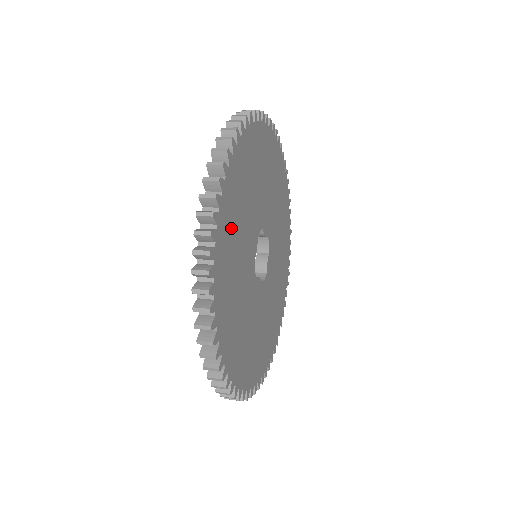
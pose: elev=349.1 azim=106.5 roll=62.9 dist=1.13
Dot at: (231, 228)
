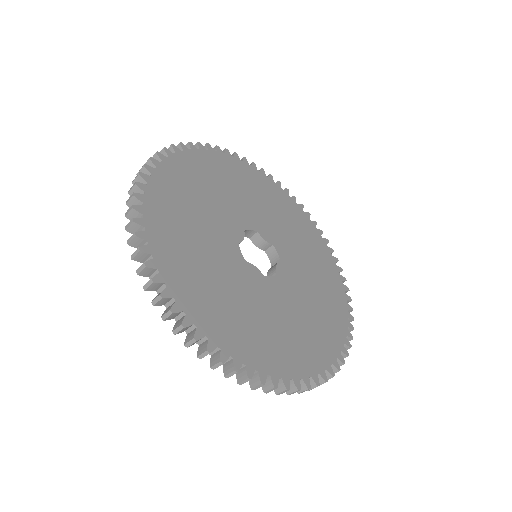
Dot at: (181, 191)
